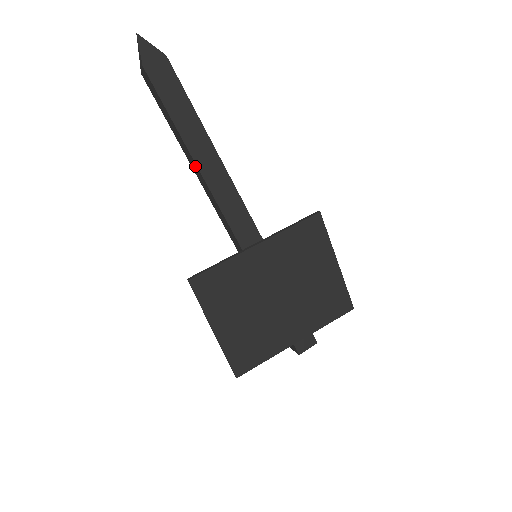
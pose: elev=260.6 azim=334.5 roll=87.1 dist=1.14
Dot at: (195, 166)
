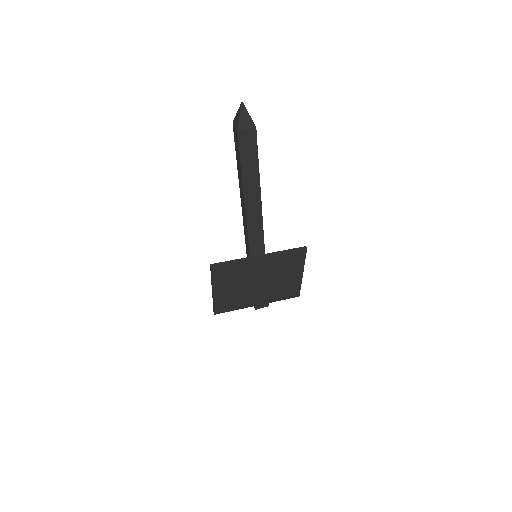
Dot at: (243, 196)
